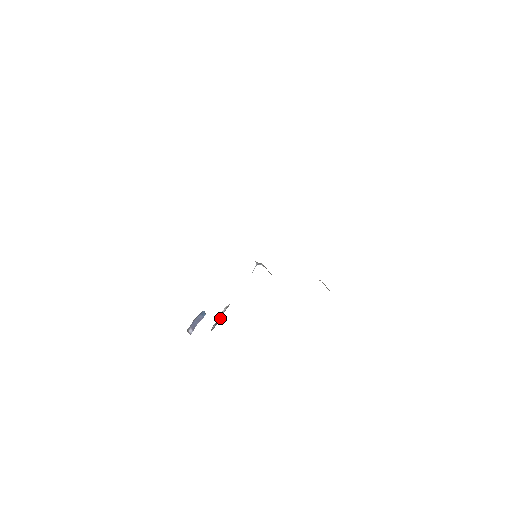
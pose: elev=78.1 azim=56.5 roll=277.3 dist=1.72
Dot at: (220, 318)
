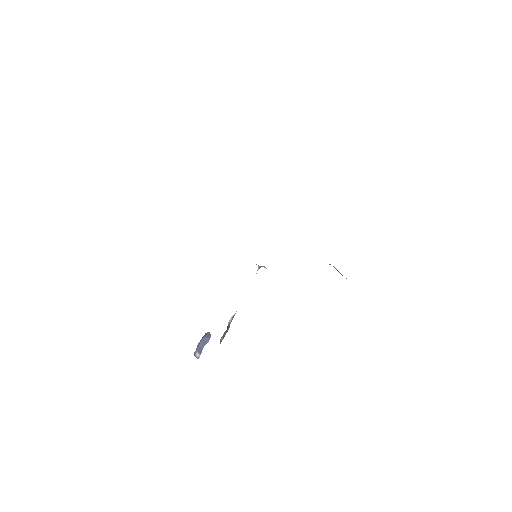
Dot at: (227, 329)
